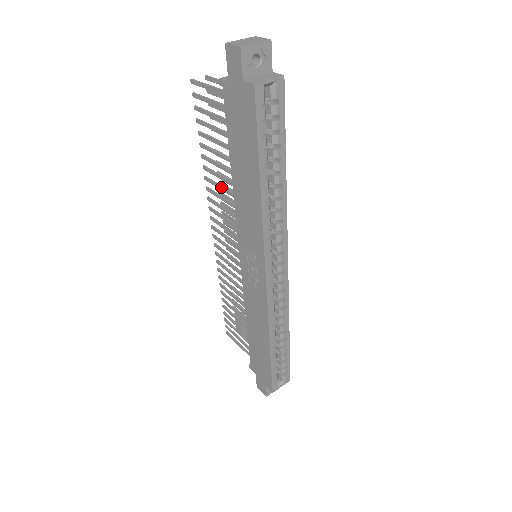
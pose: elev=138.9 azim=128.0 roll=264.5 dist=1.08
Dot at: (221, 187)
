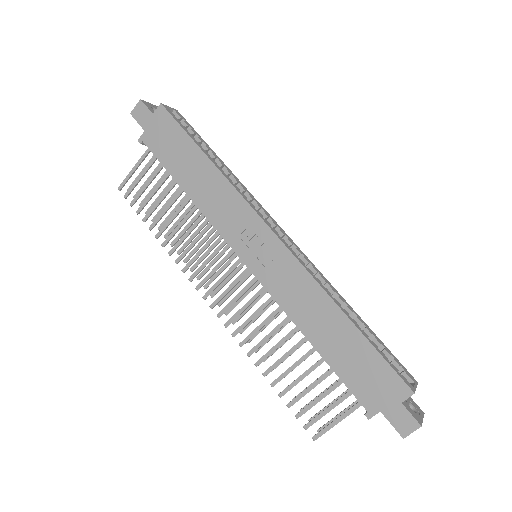
Dot at: (186, 232)
